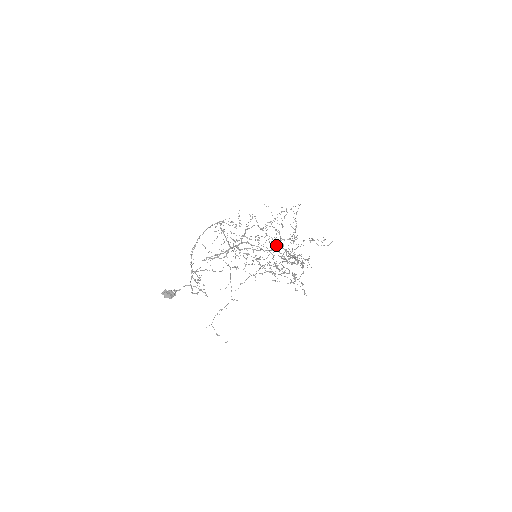
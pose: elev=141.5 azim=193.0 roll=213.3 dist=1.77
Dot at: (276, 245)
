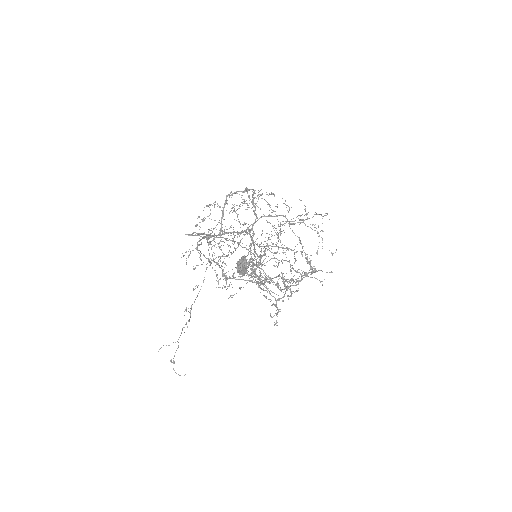
Dot at: (302, 251)
